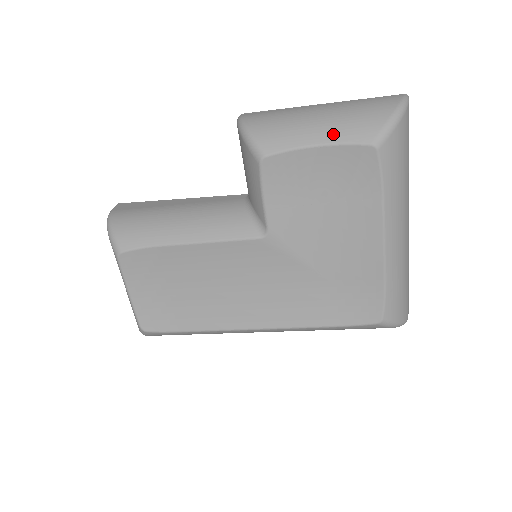
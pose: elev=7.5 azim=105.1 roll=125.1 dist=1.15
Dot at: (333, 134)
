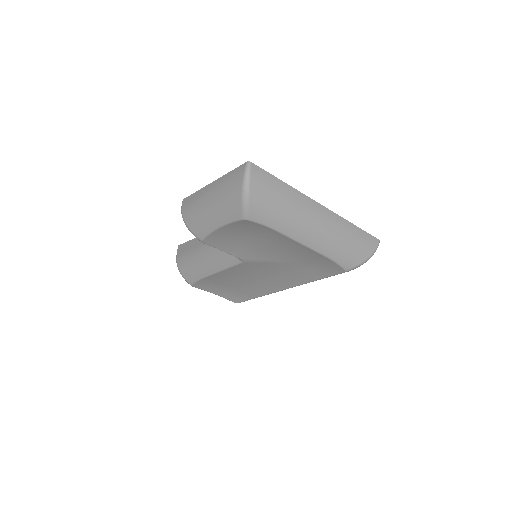
Dot at: (222, 218)
